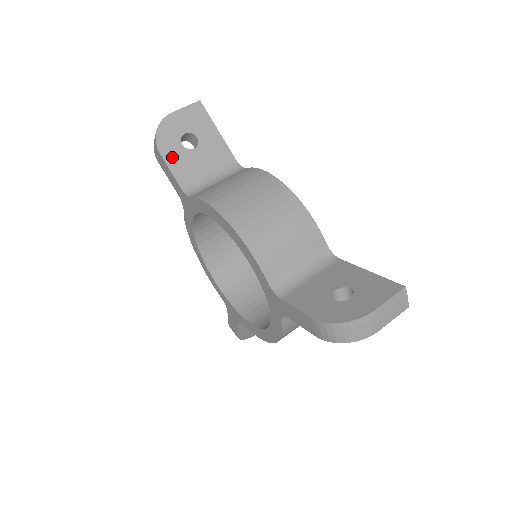
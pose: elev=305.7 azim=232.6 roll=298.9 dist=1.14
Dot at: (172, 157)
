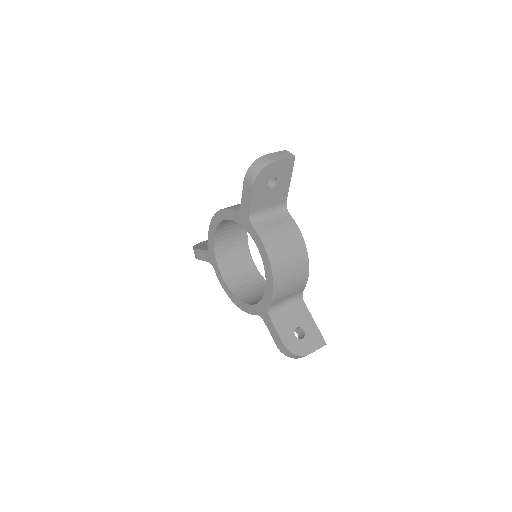
Dot at: (201, 247)
